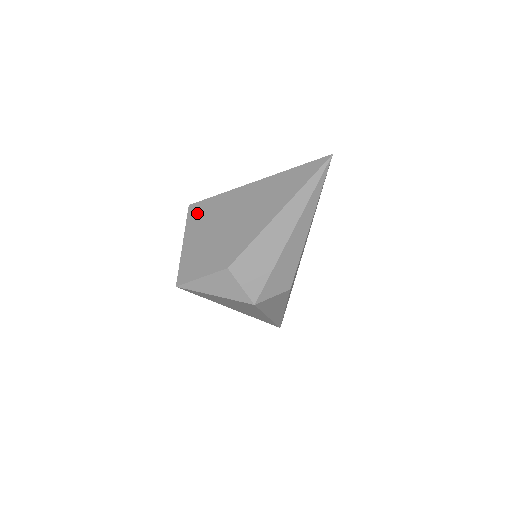
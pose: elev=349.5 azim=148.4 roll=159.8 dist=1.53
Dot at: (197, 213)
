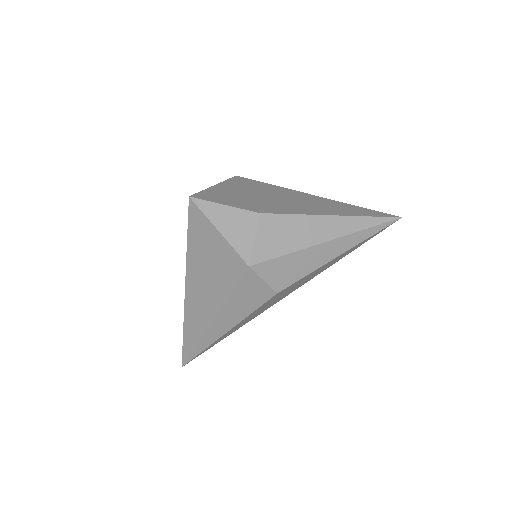
Dot at: (243, 181)
